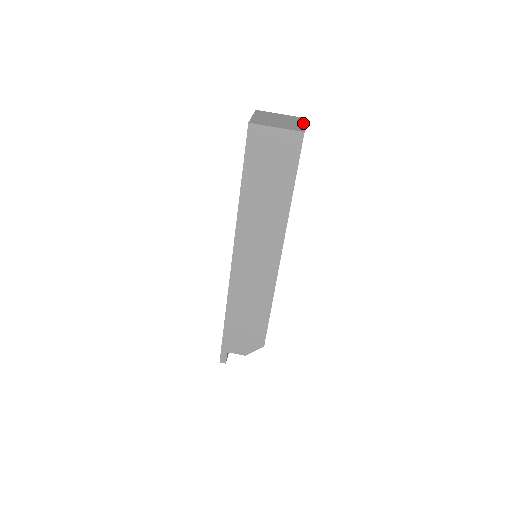
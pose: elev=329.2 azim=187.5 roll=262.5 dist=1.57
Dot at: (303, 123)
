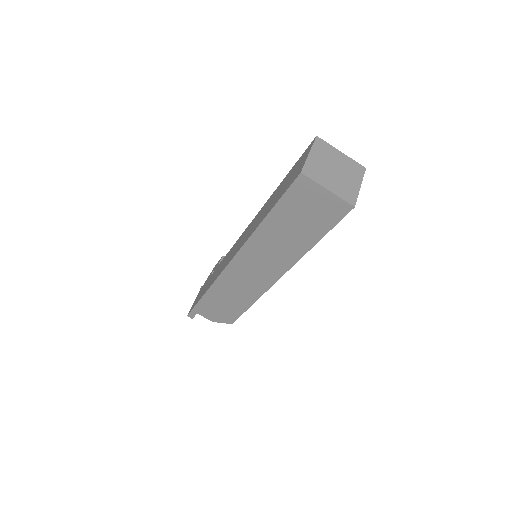
Dot at: (359, 182)
